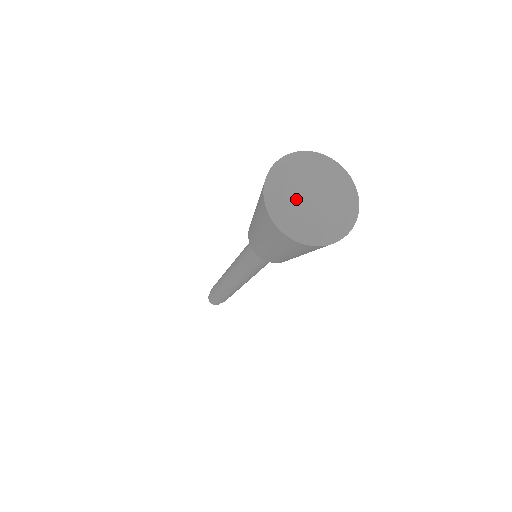
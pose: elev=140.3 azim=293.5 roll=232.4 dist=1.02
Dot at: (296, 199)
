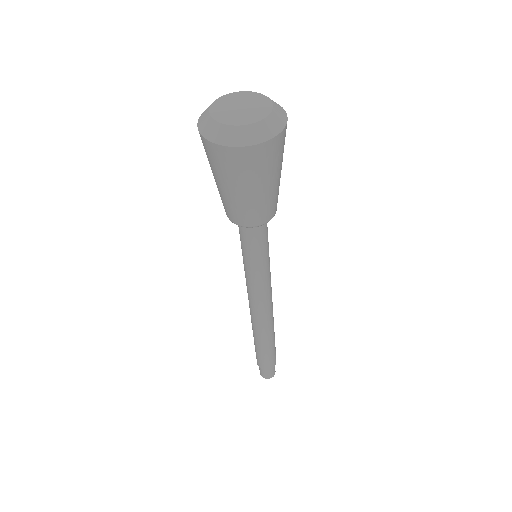
Dot at: (220, 104)
